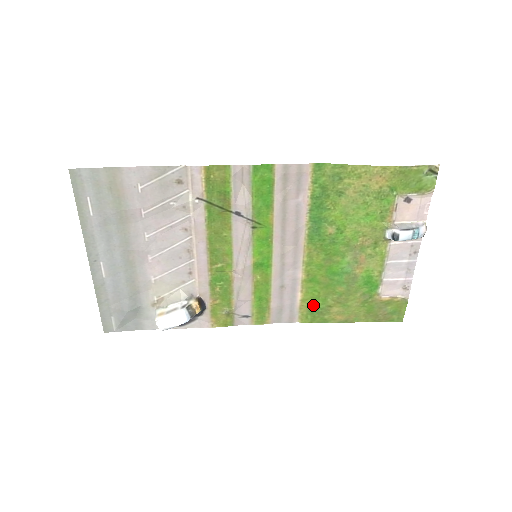
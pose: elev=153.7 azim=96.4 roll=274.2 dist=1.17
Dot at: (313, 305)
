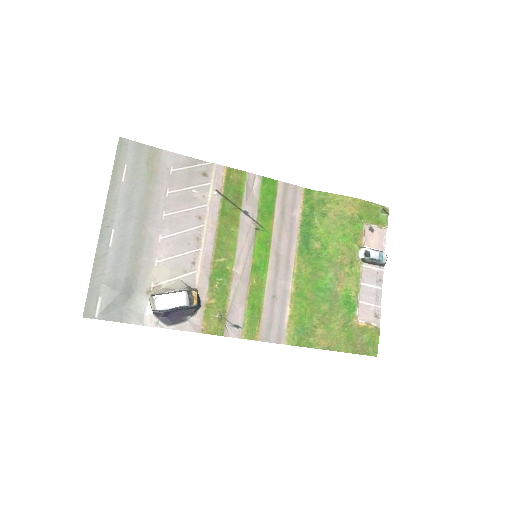
Dot at: (300, 323)
